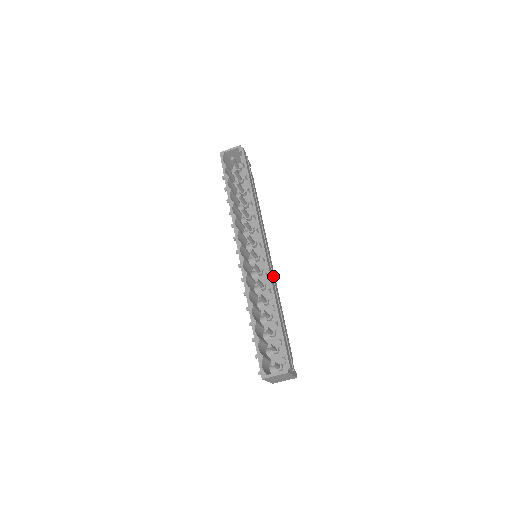
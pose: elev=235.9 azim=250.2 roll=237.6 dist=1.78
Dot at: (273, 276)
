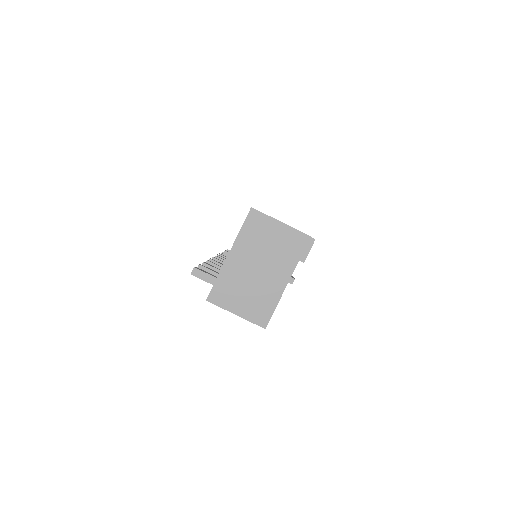
Dot at: occluded
